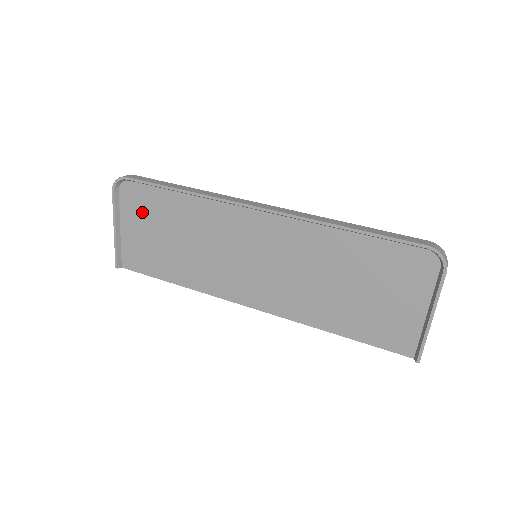
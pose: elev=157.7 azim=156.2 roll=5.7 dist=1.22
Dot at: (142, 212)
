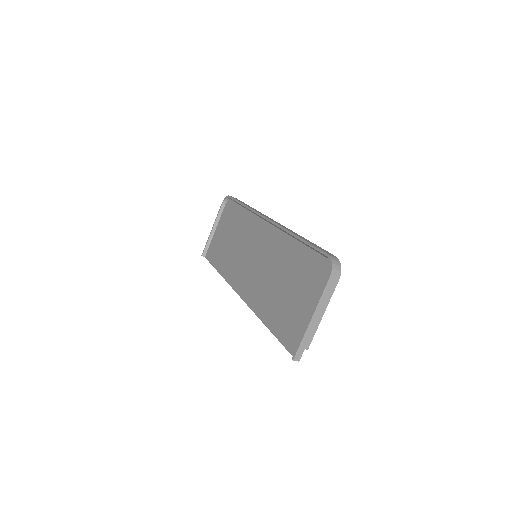
Dot at: (227, 220)
